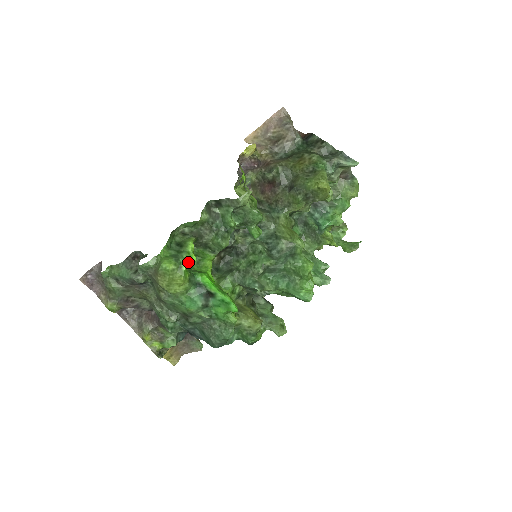
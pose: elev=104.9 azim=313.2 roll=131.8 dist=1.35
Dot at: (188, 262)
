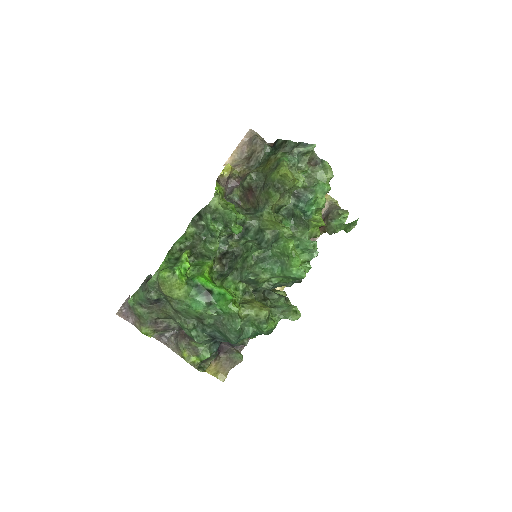
Dot at: (183, 268)
